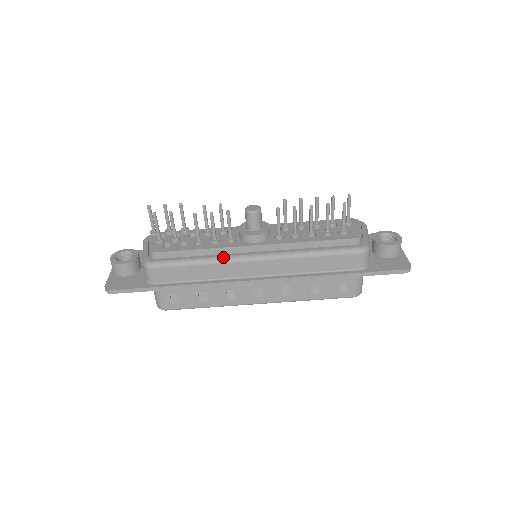
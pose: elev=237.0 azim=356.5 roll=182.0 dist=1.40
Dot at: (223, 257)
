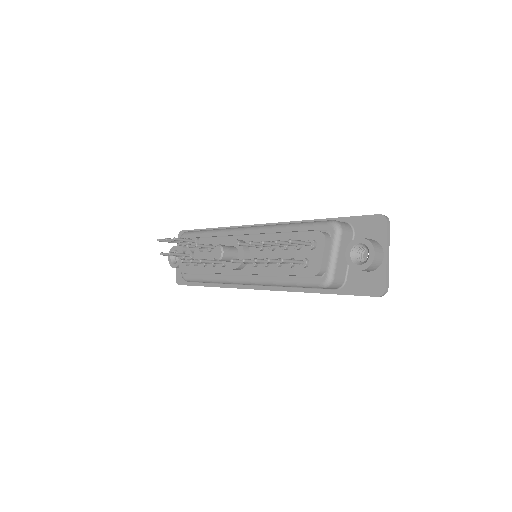
Dot at: (222, 280)
